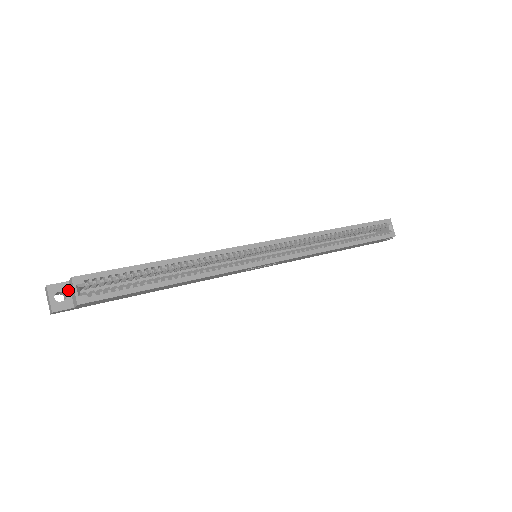
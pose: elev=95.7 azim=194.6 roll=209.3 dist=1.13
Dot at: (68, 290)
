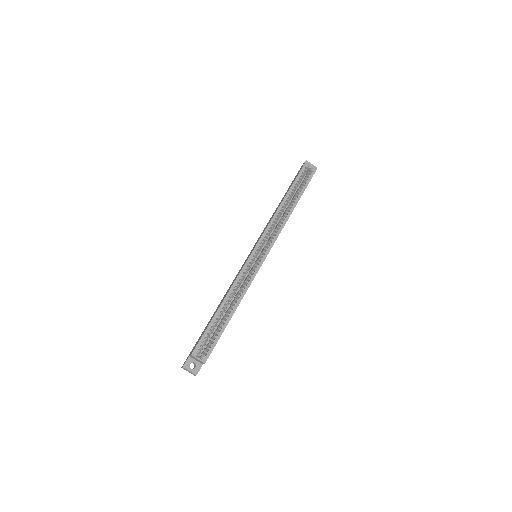
Dot at: (193, 360)
